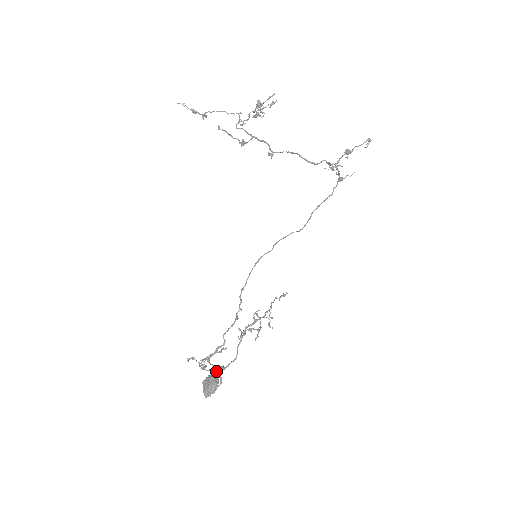
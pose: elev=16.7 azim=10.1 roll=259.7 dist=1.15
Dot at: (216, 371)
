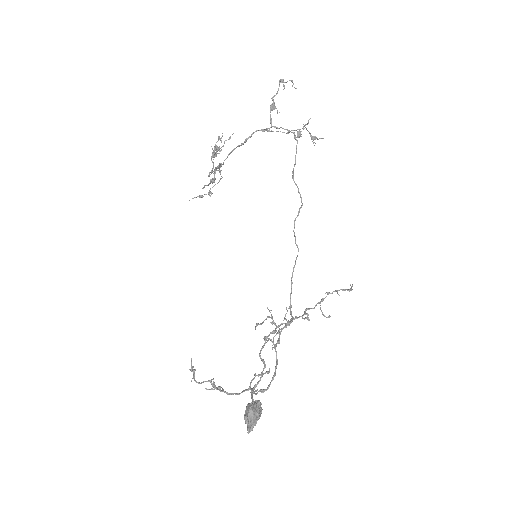
Dot at: (191, 370)
